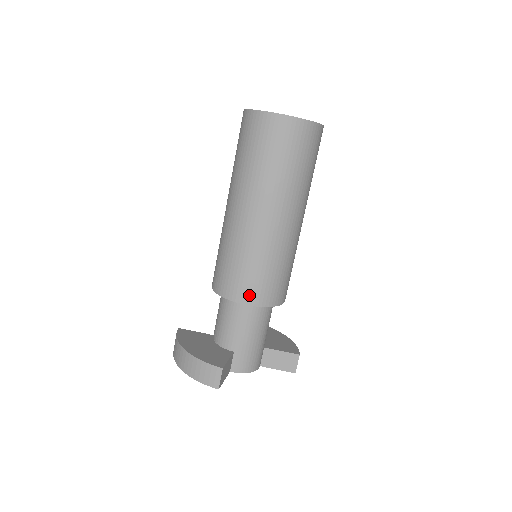
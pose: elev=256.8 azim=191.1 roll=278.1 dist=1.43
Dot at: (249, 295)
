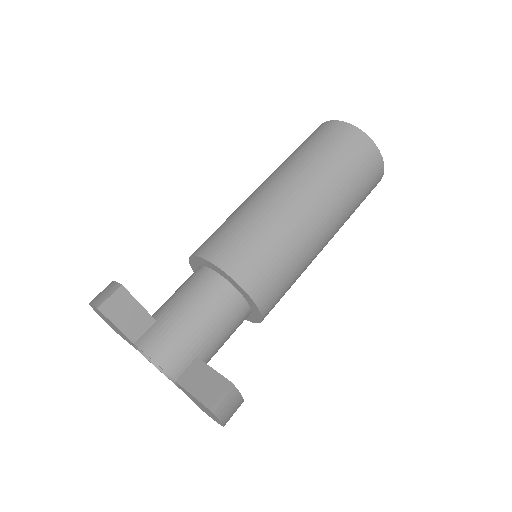
Dot at: (213, 249)
